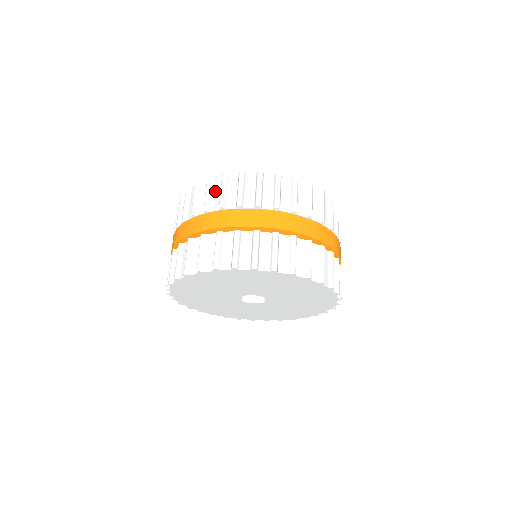
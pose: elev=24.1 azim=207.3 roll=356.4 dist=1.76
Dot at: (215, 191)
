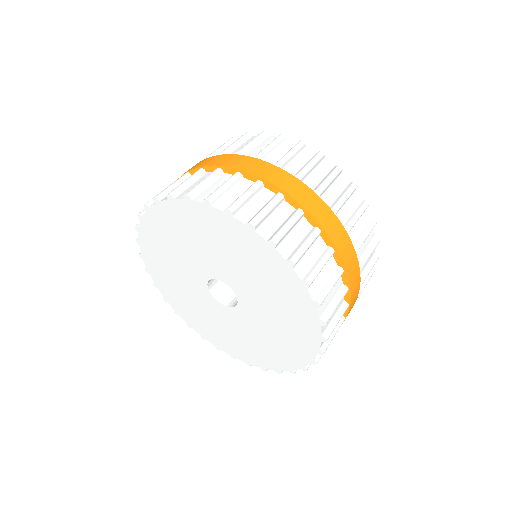
Dot at: (244, 144)
